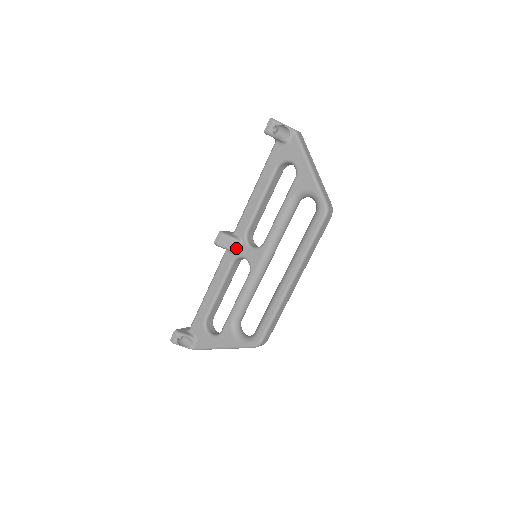
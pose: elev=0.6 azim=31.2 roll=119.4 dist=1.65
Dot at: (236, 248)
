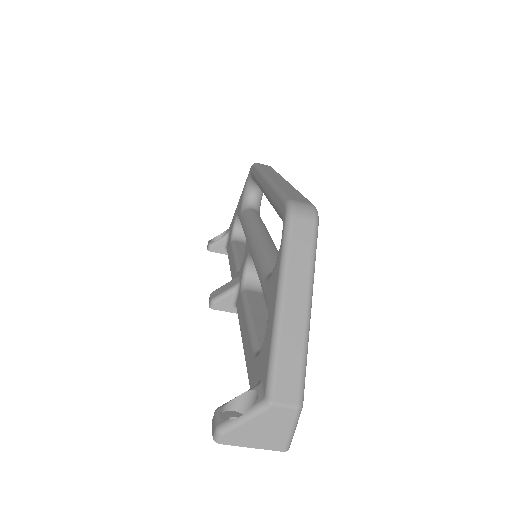
Dot at: (235, 283)
